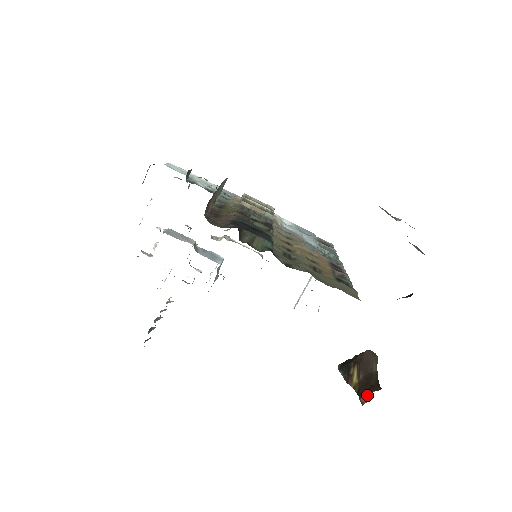
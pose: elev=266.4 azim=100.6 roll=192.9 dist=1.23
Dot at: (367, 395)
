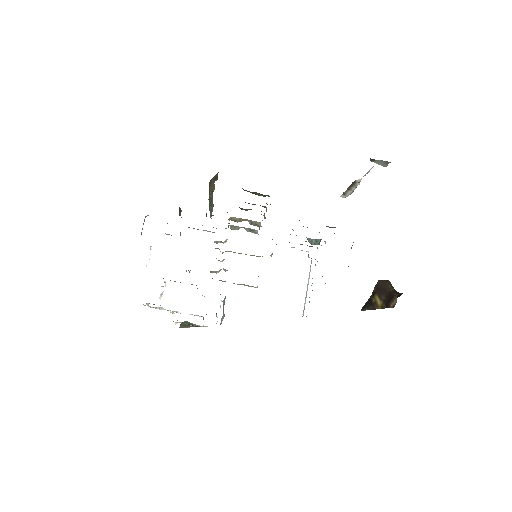
Dot at: (394, 298)
